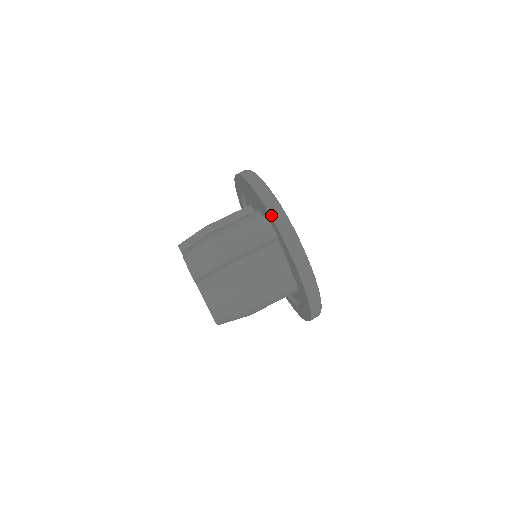
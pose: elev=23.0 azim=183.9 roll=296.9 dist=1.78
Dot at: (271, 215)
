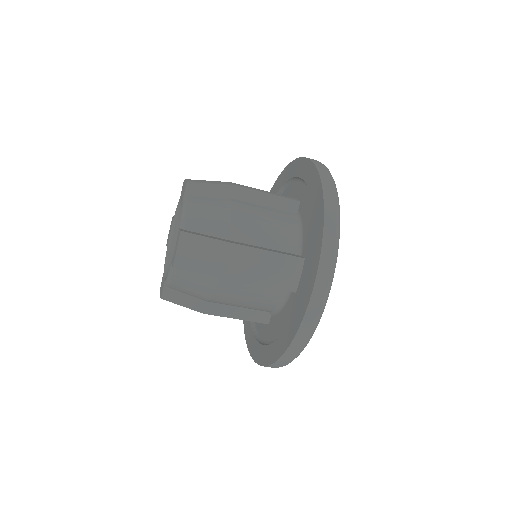
Dot at: occluded
